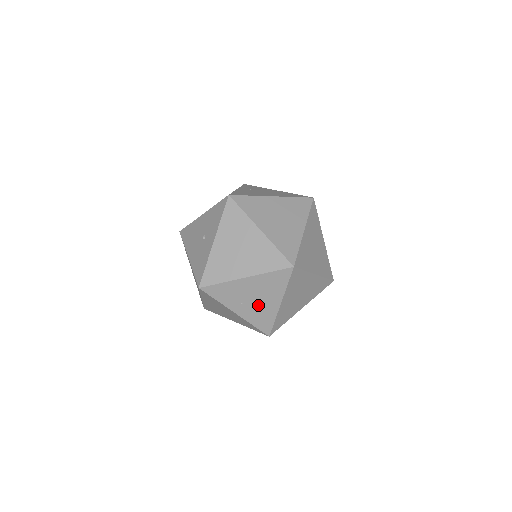
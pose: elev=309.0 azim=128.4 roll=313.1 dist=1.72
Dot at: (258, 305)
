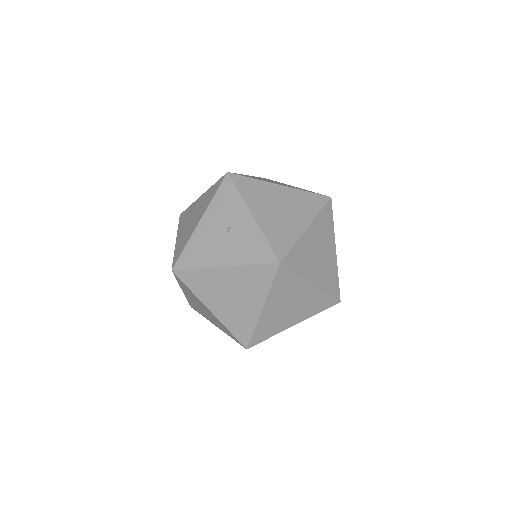
Dot at: (324, 261)
